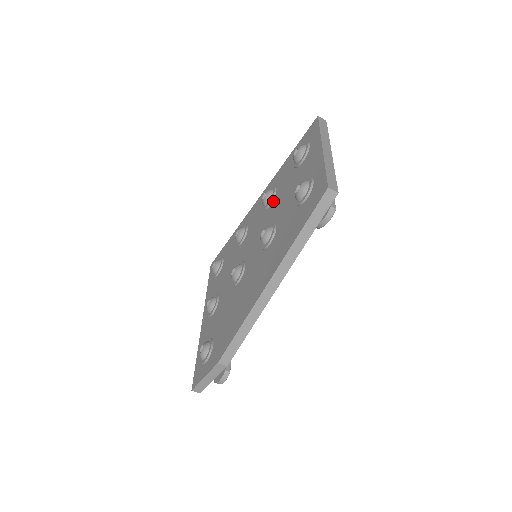
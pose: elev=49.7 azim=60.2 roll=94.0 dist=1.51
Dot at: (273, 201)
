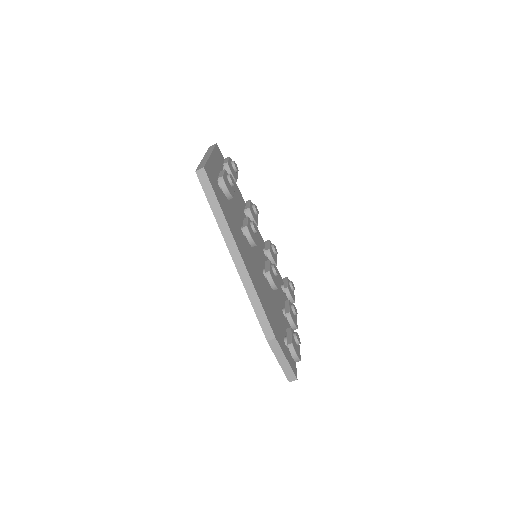
Dot at: occluded
